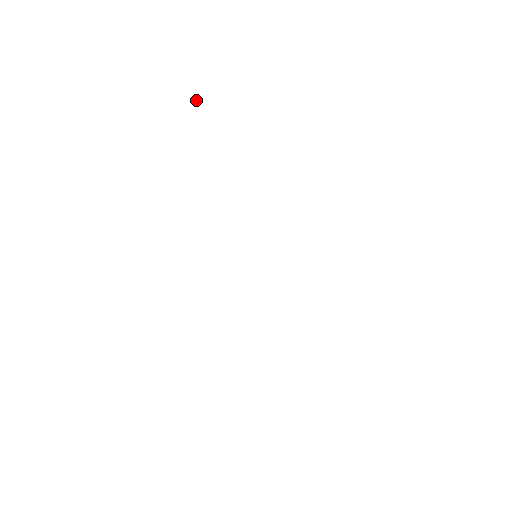
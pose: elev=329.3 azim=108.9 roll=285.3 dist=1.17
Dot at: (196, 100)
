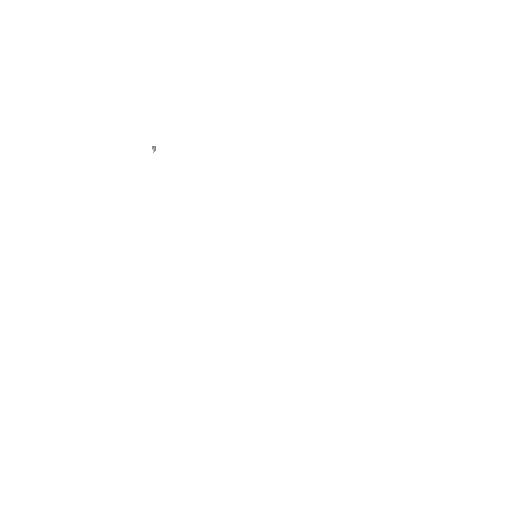
Dot at: (155, 149)
